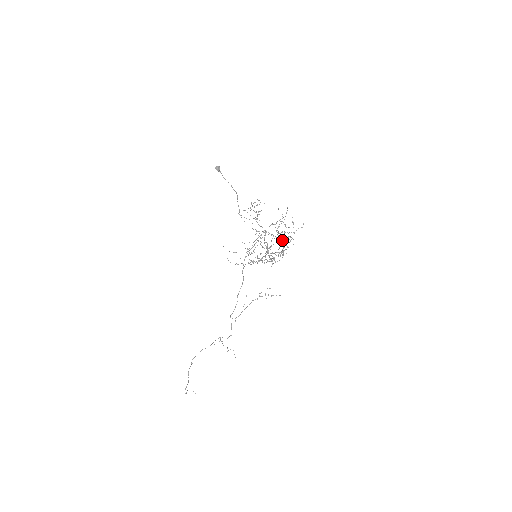
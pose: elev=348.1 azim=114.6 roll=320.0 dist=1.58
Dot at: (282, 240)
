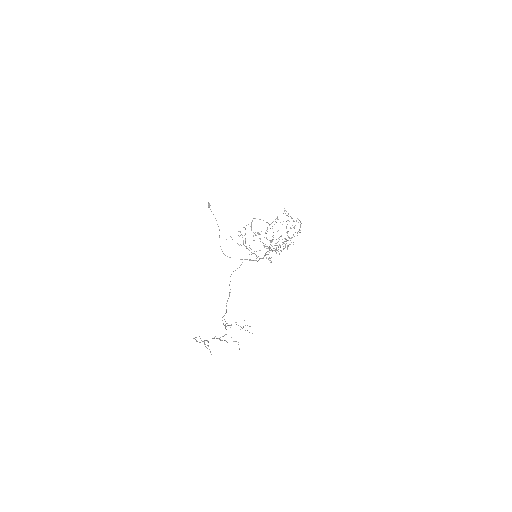
Dot at: (295, 225)
